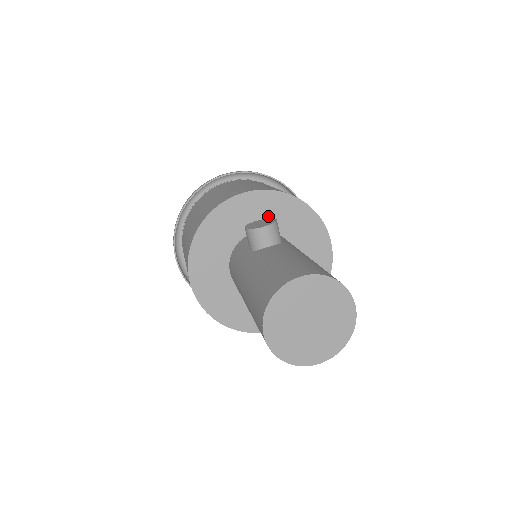
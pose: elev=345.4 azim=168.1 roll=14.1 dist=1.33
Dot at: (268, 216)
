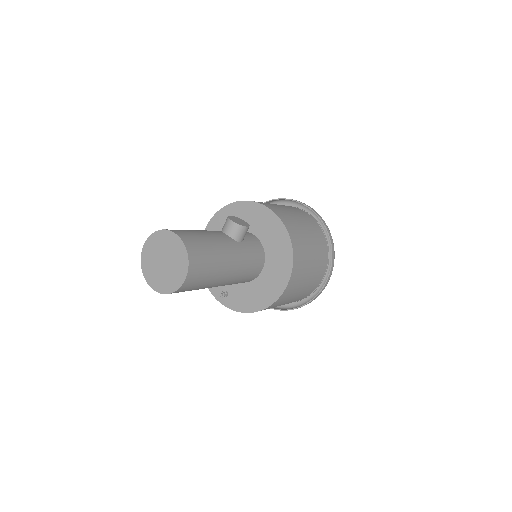
Dot at: (267, 233)
